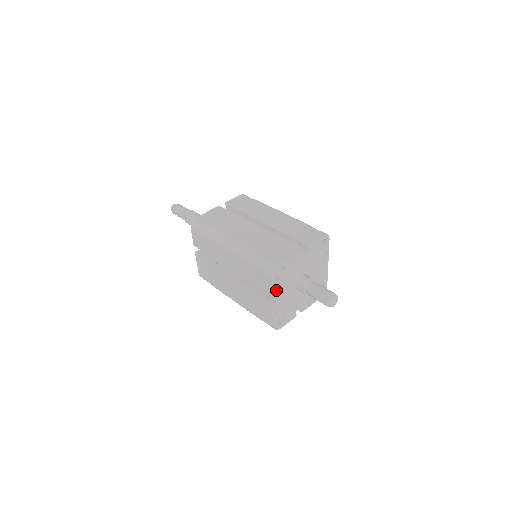
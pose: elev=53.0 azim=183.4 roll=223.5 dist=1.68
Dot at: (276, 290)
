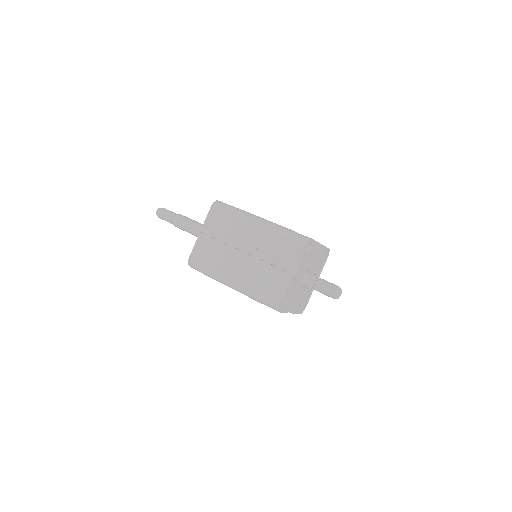
Dot at: (300, 263)
